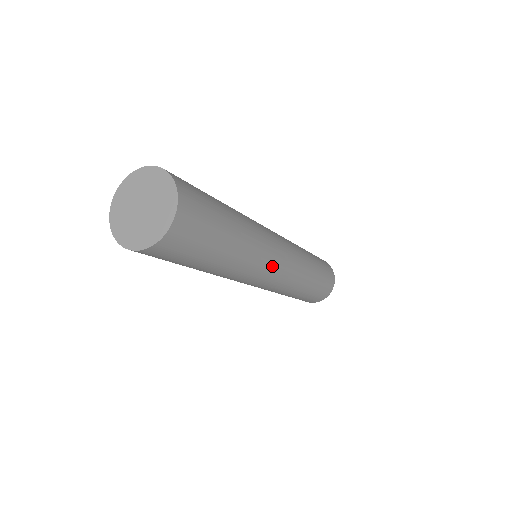
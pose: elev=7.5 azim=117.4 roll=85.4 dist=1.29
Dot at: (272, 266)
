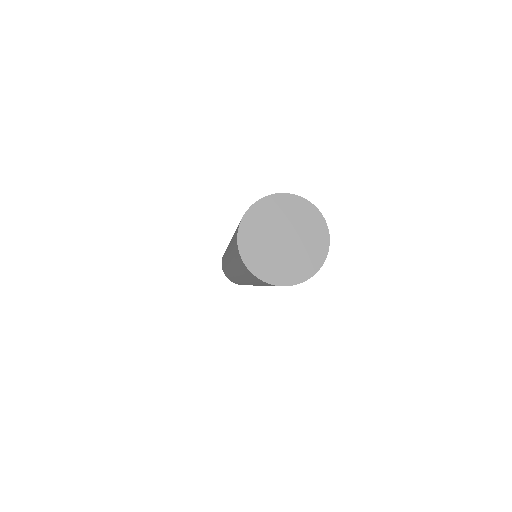
Dot at: occluded
